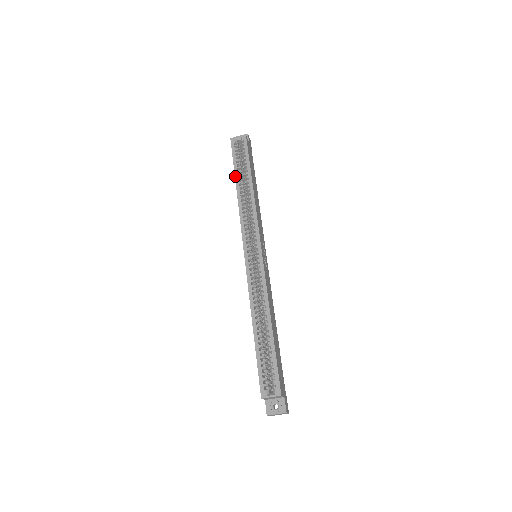
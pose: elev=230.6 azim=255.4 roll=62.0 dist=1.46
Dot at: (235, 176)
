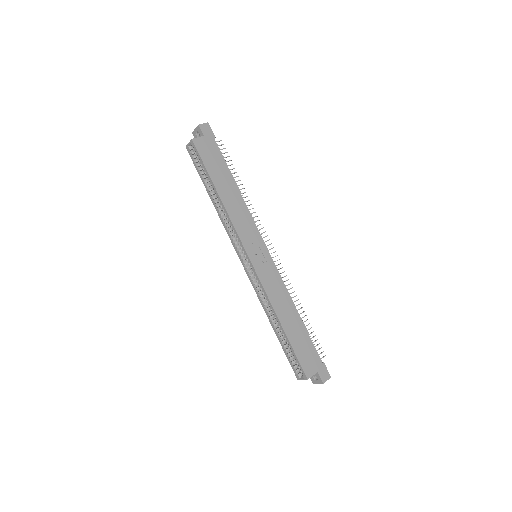
Dot at: occluded
